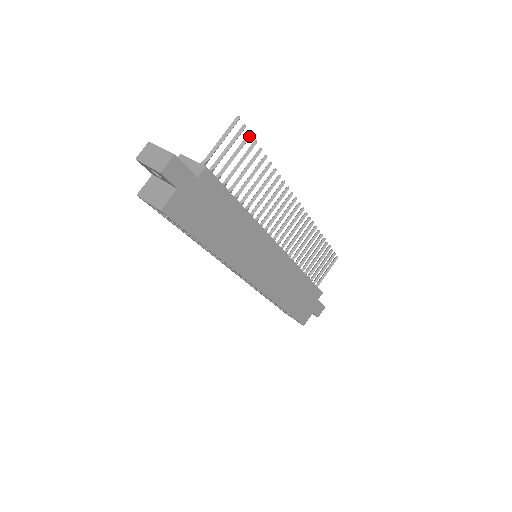
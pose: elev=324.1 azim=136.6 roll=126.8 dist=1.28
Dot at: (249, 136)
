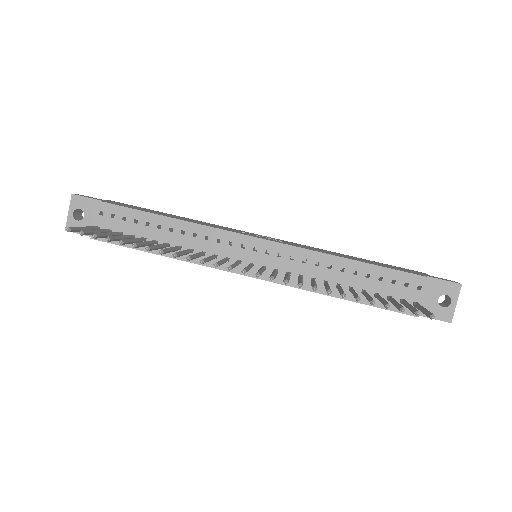
Dot at: (95, 237)
